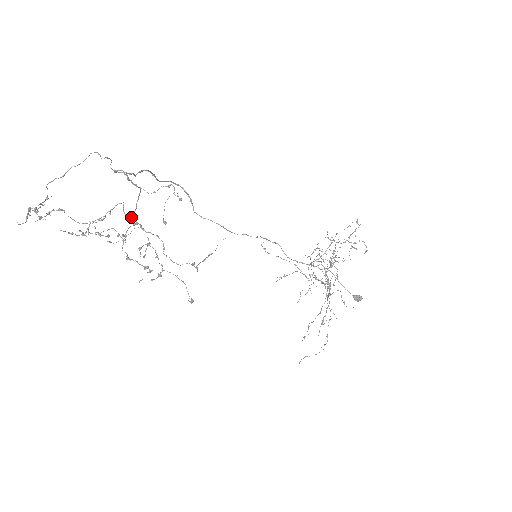
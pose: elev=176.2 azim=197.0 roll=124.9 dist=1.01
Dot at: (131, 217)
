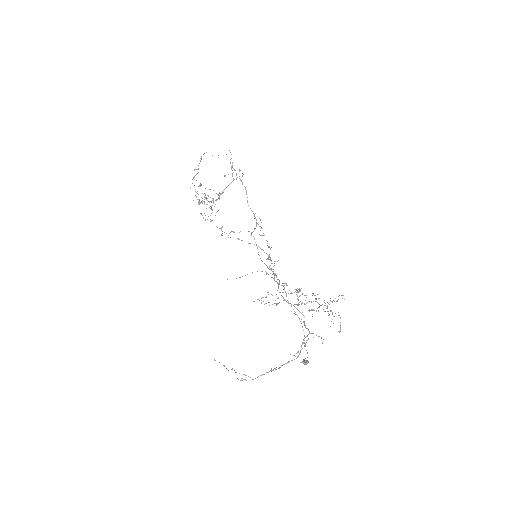
Dot at: (220, 194)
